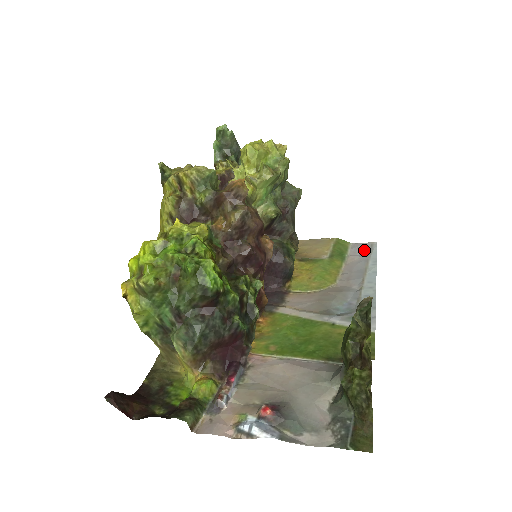
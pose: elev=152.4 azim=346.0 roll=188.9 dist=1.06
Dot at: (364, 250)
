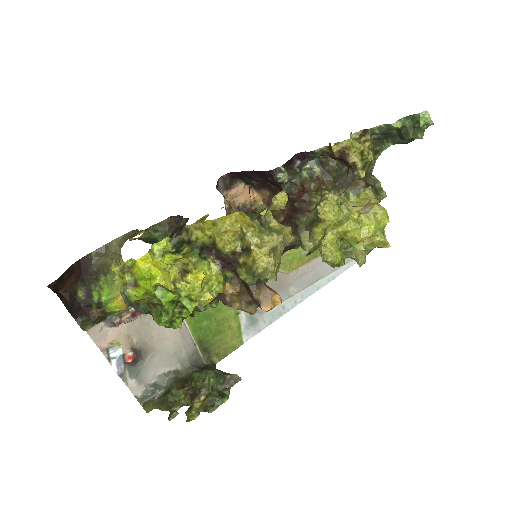
Dot at: occluded
